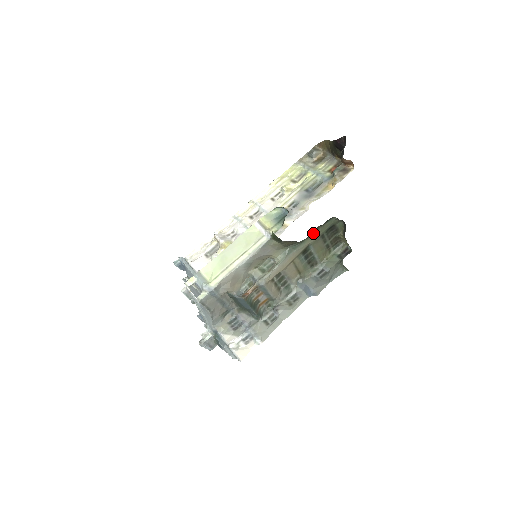
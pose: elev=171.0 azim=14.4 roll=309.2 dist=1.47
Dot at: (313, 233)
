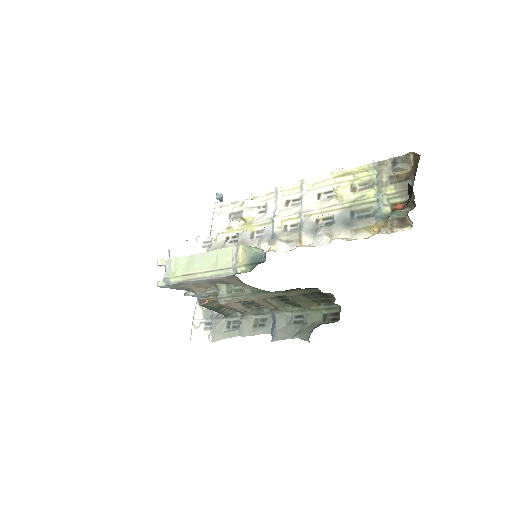
Dot at: (289, 290)
